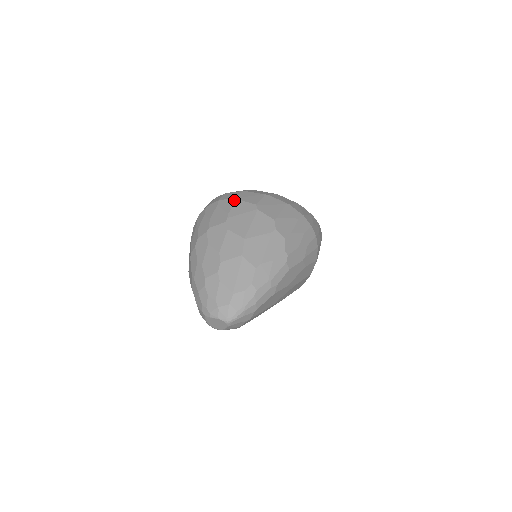
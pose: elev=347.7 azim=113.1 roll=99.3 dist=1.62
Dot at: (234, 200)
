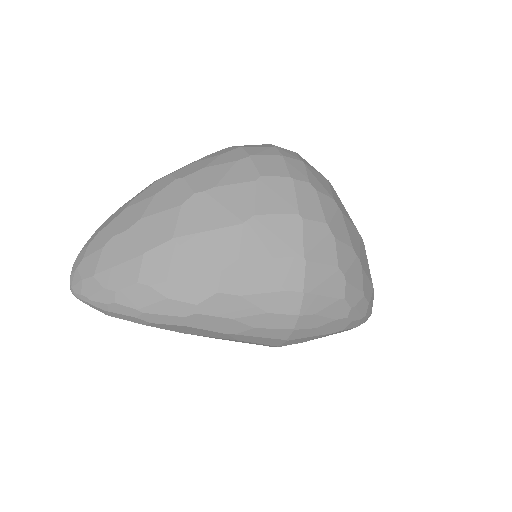
Dot at: (252, 177)
